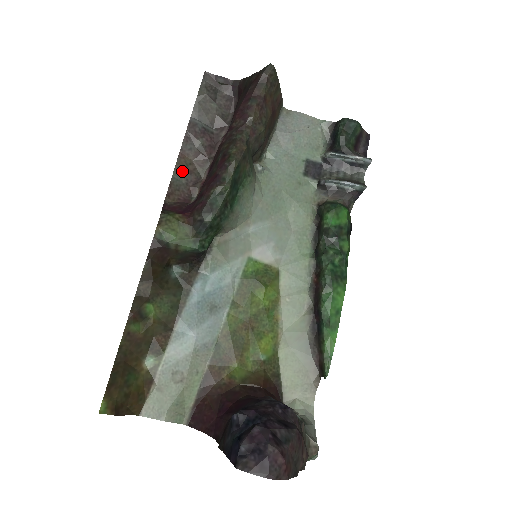
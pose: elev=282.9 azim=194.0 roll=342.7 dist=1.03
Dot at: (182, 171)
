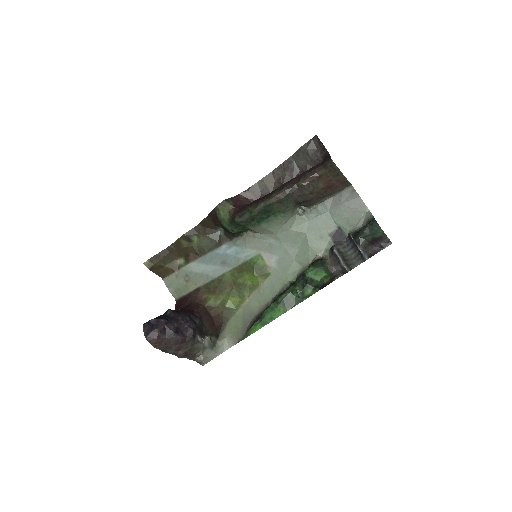
Dot at: (264, 183)
